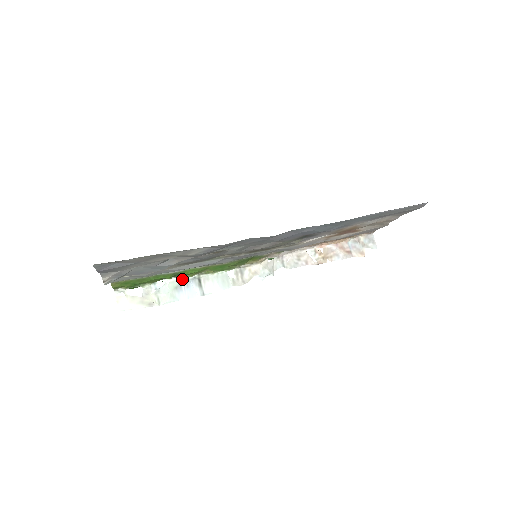
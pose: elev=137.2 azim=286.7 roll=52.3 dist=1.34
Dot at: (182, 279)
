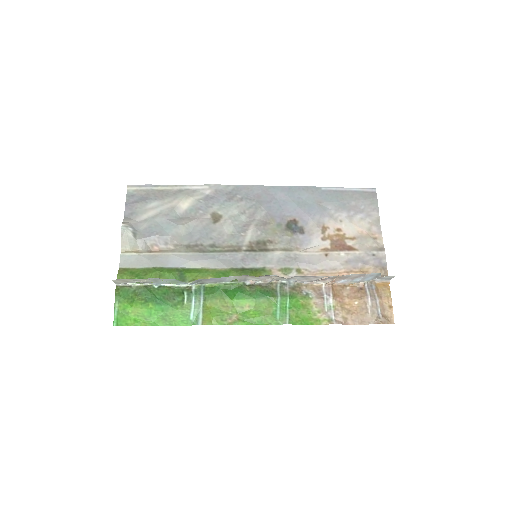
Dot at: (184, 284)
